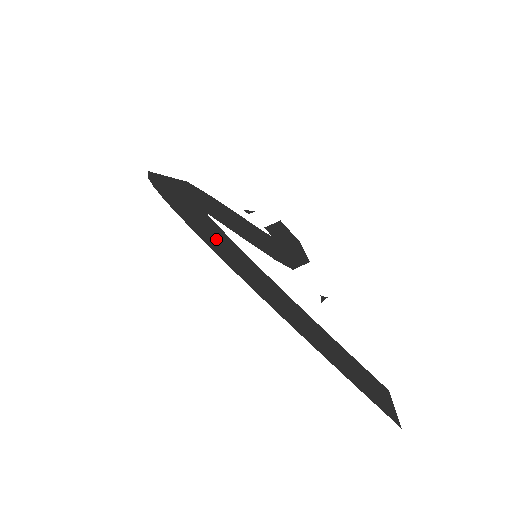
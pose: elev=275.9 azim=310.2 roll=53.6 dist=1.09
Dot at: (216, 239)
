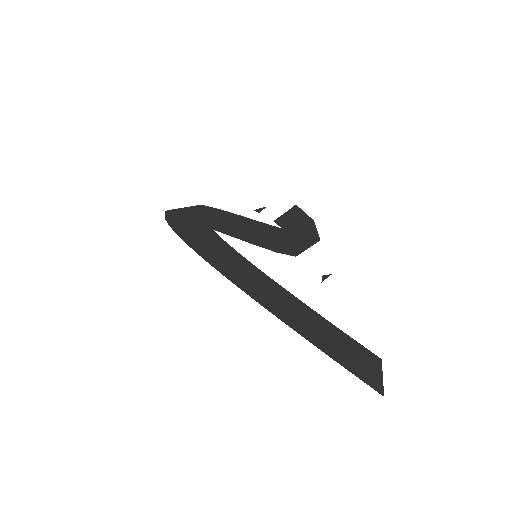
Dot at: (217, 253)
